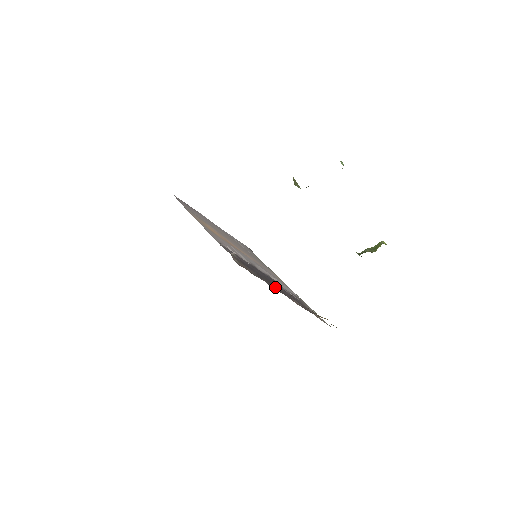
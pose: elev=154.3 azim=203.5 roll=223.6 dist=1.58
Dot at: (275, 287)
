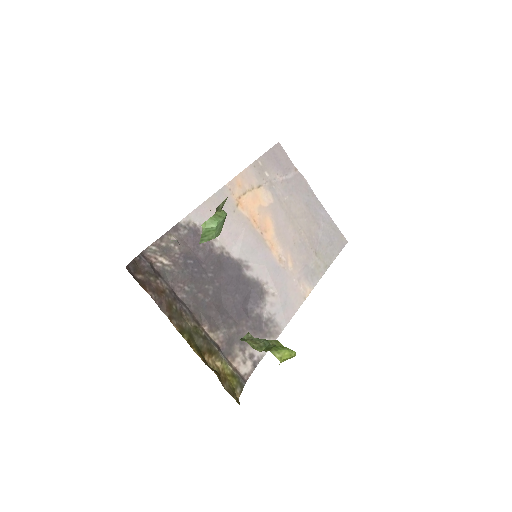
Dot at: (201, 298)
